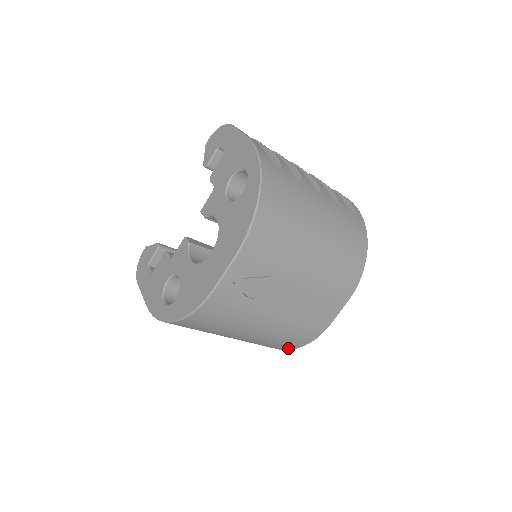
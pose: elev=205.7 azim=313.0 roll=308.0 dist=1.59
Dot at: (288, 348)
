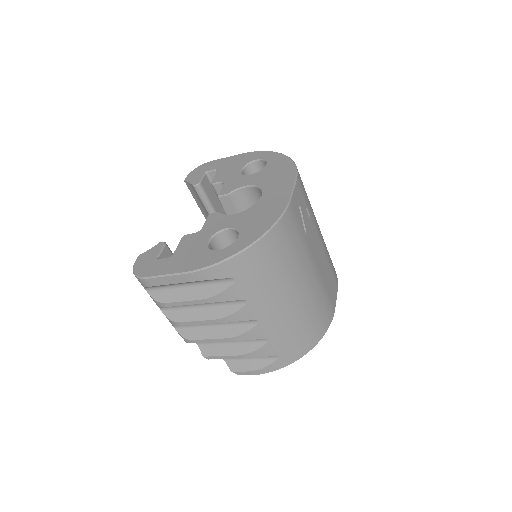
Dot at: (308, 346)
